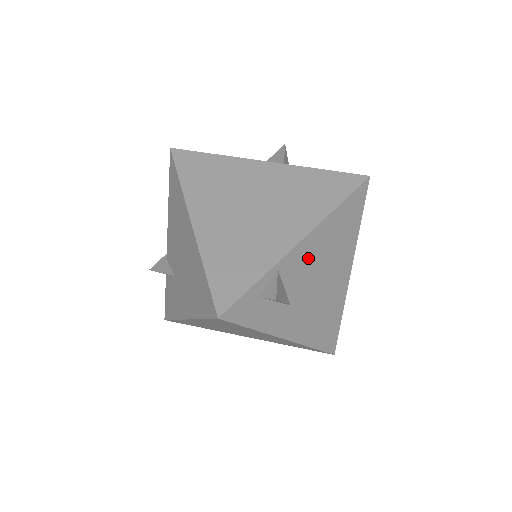
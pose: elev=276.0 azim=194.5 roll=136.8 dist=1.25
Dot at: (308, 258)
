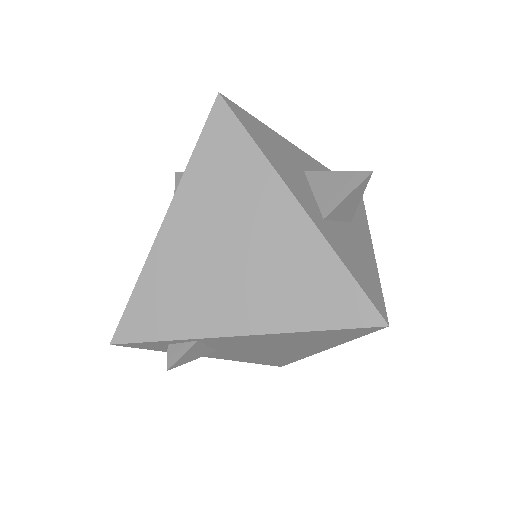
Dot at: (250, 341)
